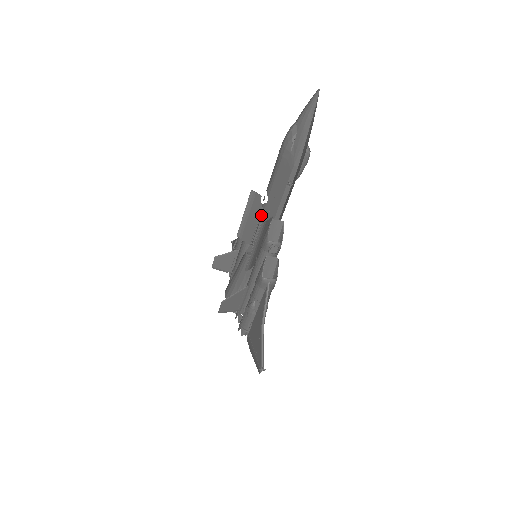
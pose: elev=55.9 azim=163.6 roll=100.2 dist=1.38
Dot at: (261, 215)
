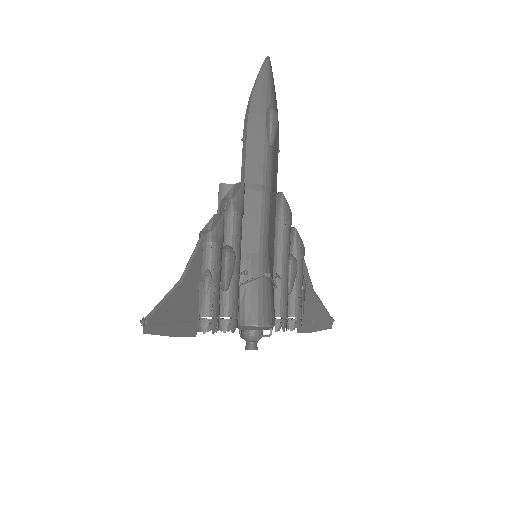
Dot at: occluded
